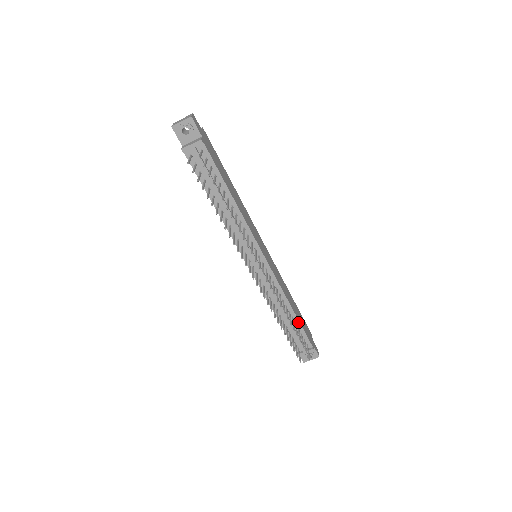
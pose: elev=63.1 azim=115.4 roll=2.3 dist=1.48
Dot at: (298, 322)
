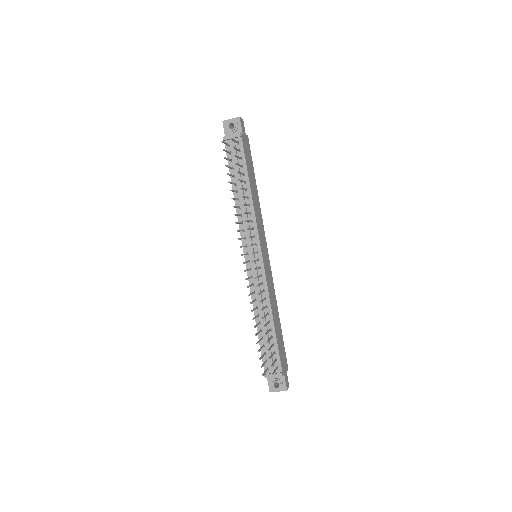
Dot at: (275, 336)
